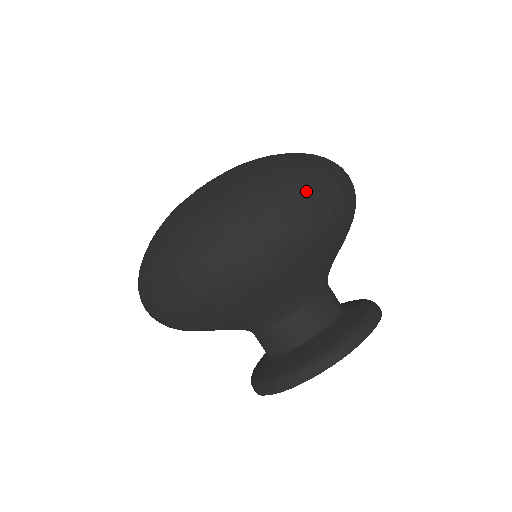
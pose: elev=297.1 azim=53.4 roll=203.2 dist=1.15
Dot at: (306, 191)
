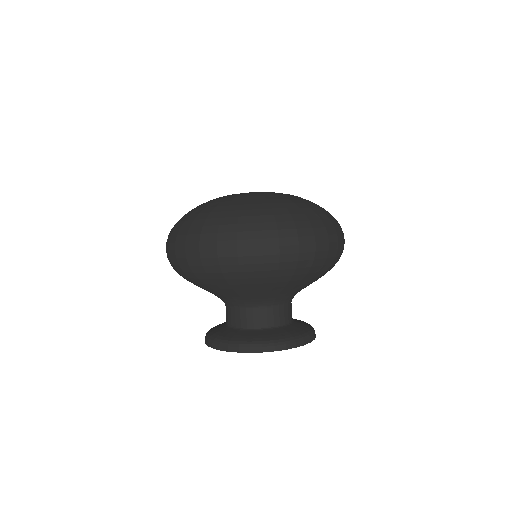
Dot at: (305, 238)
